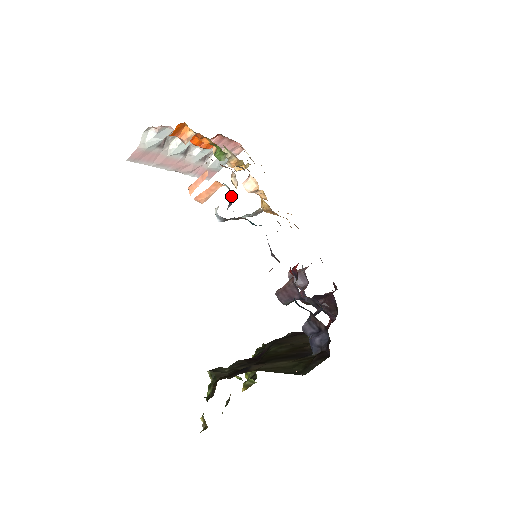
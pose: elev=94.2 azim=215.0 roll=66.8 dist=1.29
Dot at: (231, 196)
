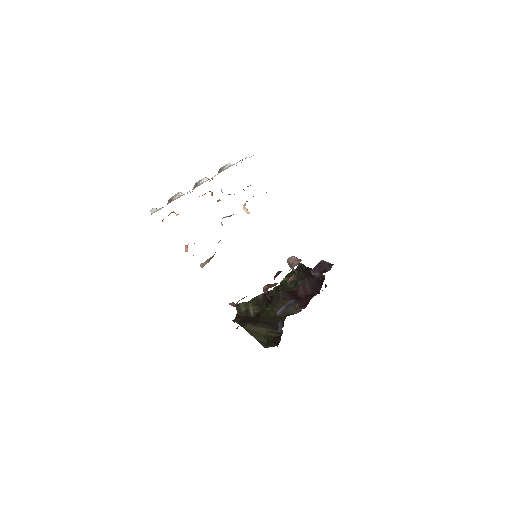
Dot at: occluded
